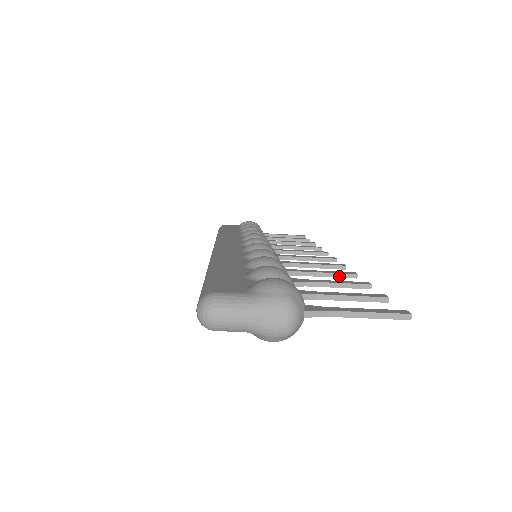
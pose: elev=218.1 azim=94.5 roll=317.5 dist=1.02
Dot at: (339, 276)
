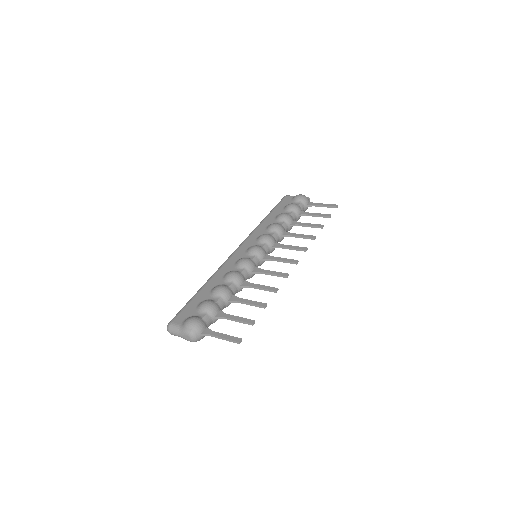
Dot at: (268, 290)
